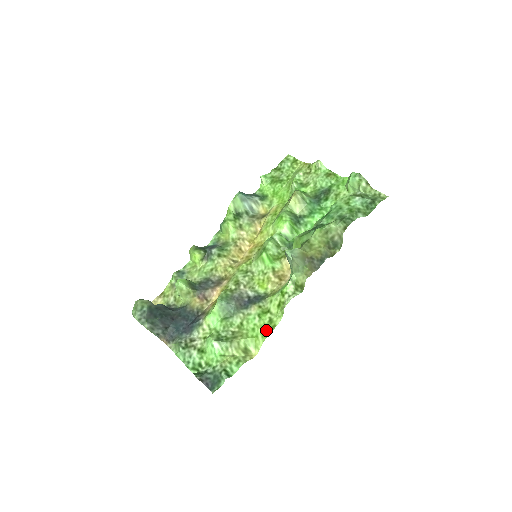
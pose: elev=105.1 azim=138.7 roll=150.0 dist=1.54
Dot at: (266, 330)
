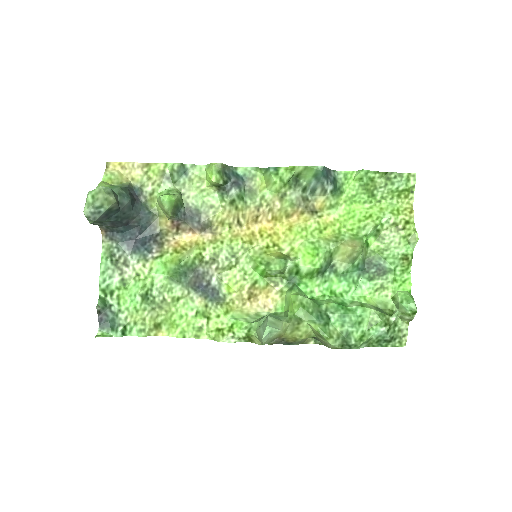
Dot at: (189, 332)
